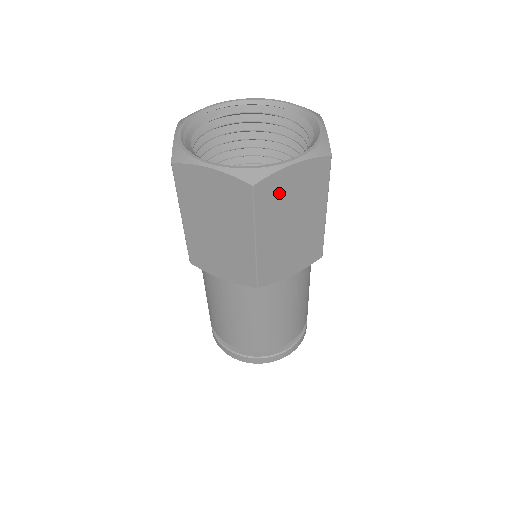
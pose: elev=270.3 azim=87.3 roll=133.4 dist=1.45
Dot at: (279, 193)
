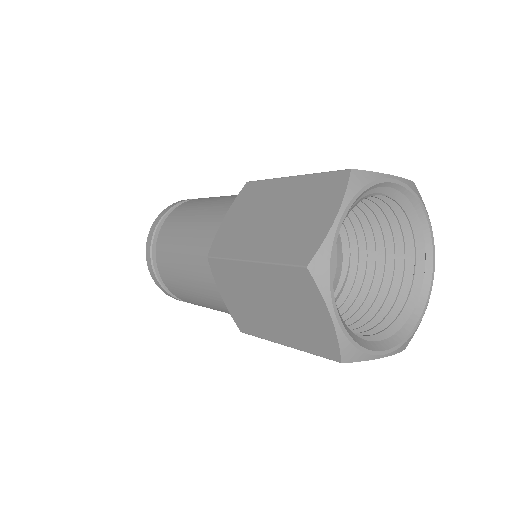
Dot at: occluded
